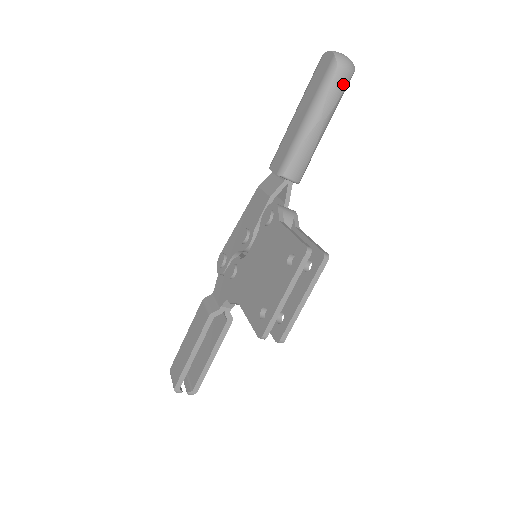
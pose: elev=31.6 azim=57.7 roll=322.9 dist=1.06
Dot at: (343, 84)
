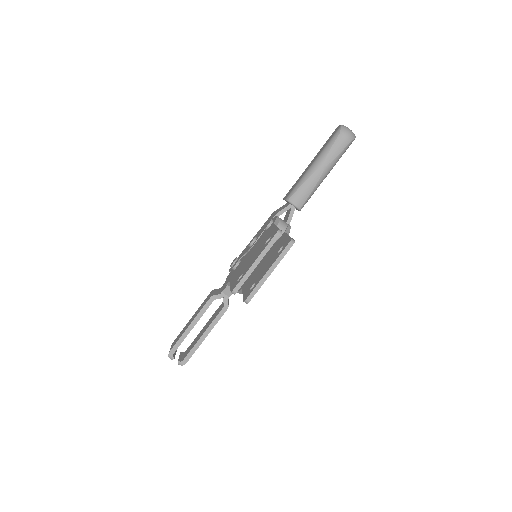
Dot at: (343, 145)
